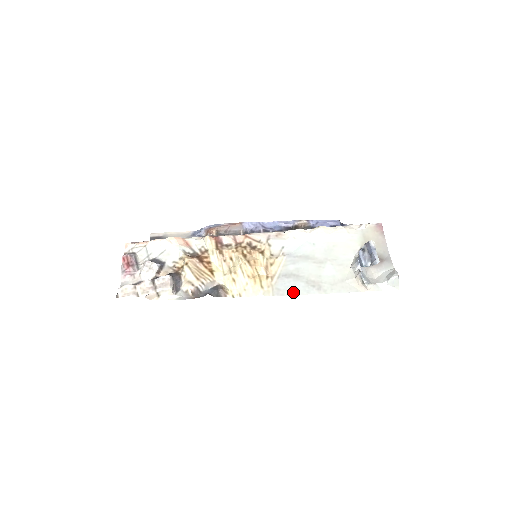
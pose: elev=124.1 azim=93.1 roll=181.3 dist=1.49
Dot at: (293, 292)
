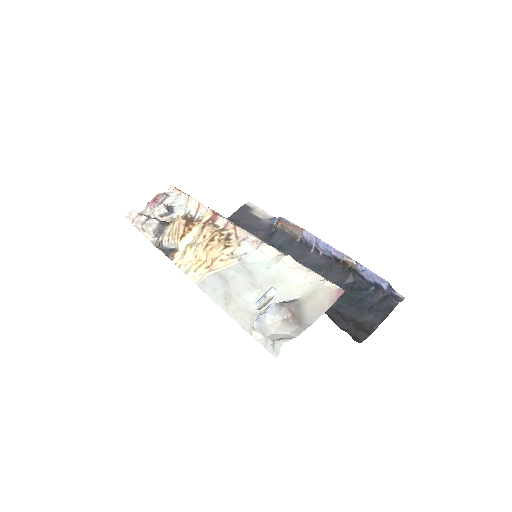
Dot at: (209, 292)
